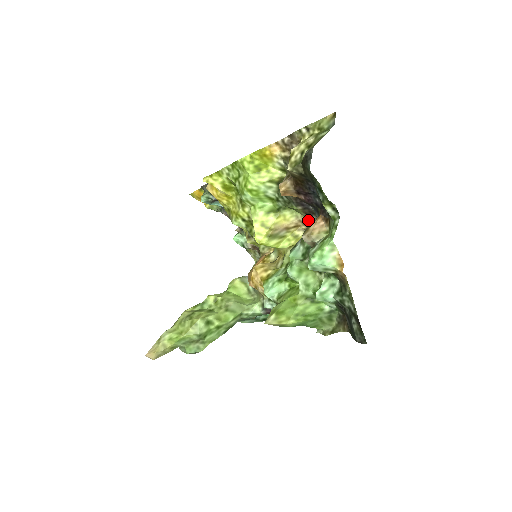
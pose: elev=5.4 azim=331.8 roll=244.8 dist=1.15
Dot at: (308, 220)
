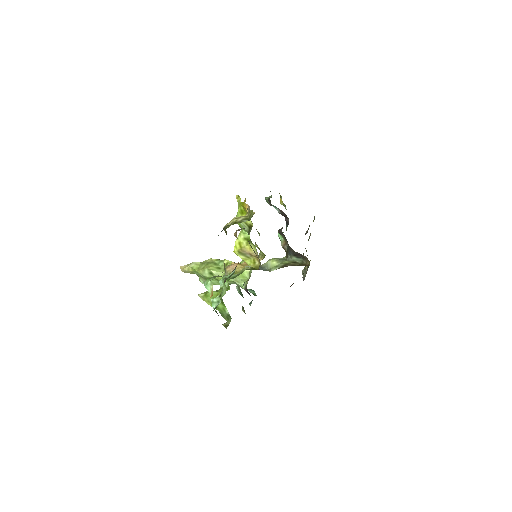
Dot at: occluded
